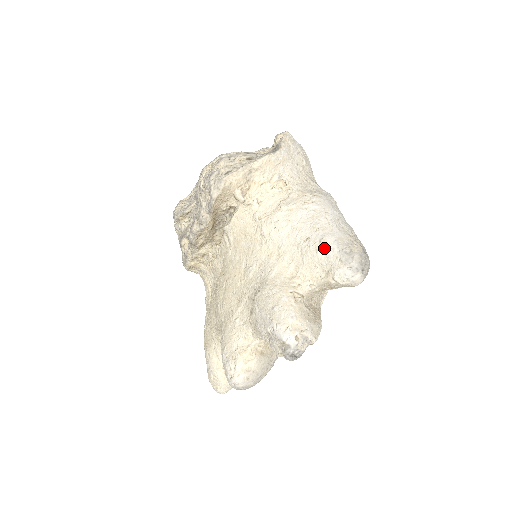
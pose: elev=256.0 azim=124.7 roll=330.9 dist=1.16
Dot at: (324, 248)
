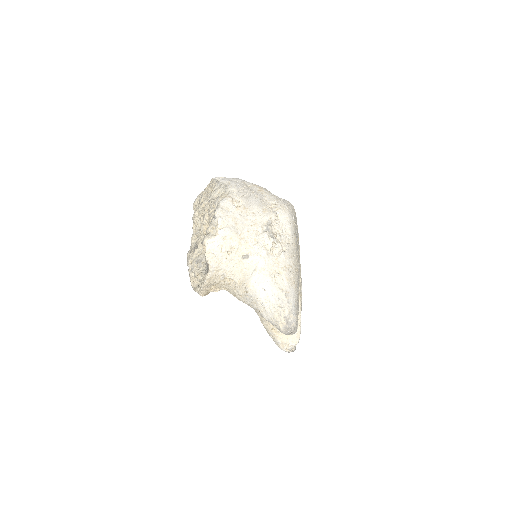
Dot at: occluded
